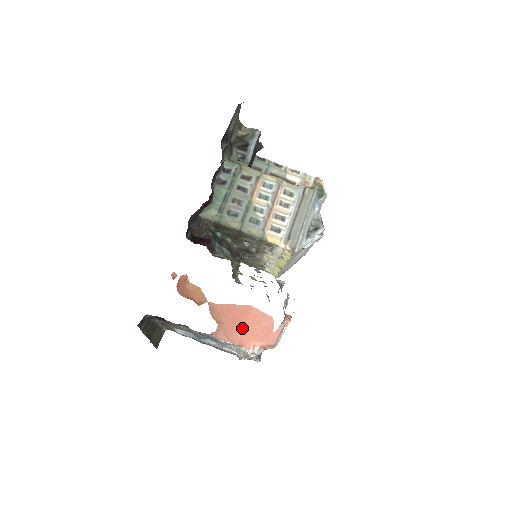
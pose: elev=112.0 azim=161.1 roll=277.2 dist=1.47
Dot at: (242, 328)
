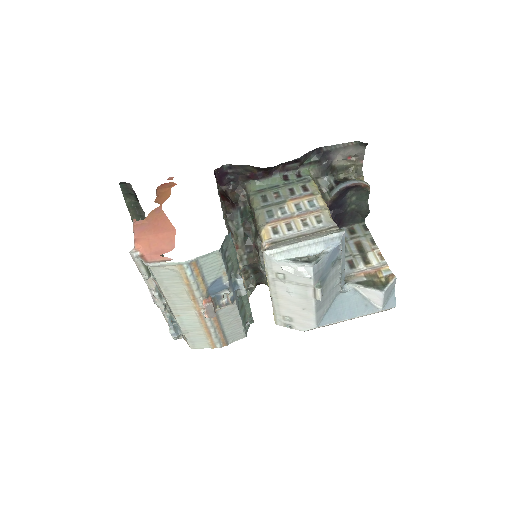
Dot at: (151, 235)
